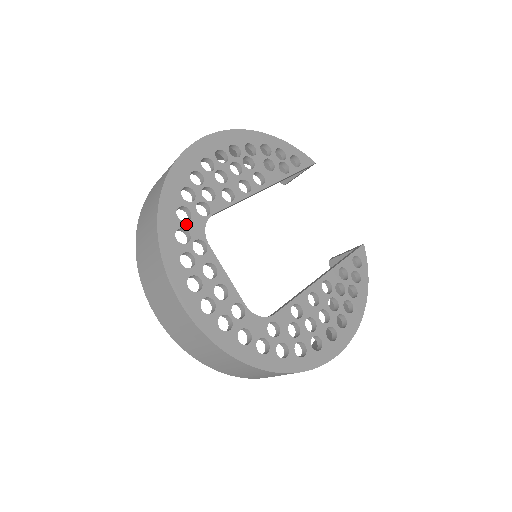
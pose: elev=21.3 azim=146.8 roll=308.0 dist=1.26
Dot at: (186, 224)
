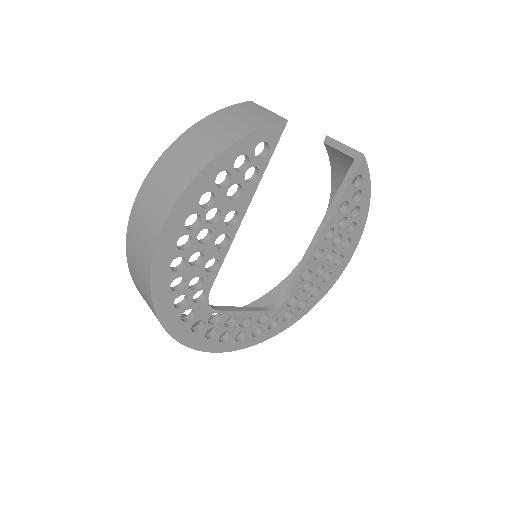
Dot at: (195, 319)
